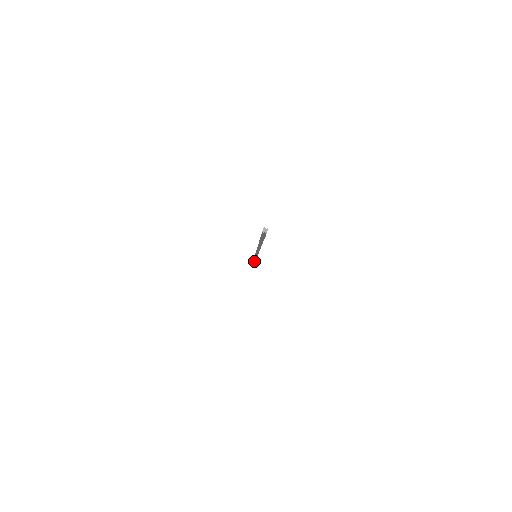
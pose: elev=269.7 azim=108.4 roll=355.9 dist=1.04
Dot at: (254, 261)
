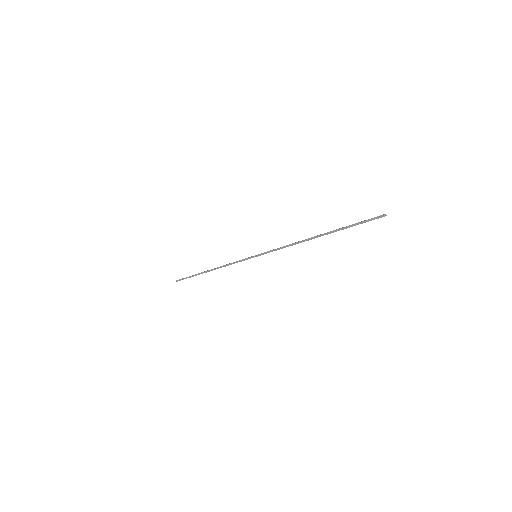
Dot at: (221, 267)
